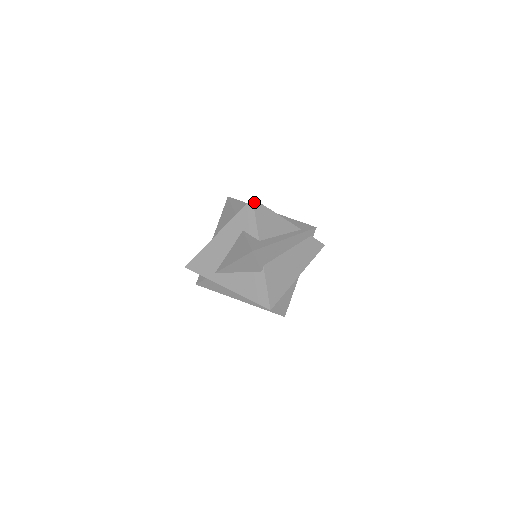
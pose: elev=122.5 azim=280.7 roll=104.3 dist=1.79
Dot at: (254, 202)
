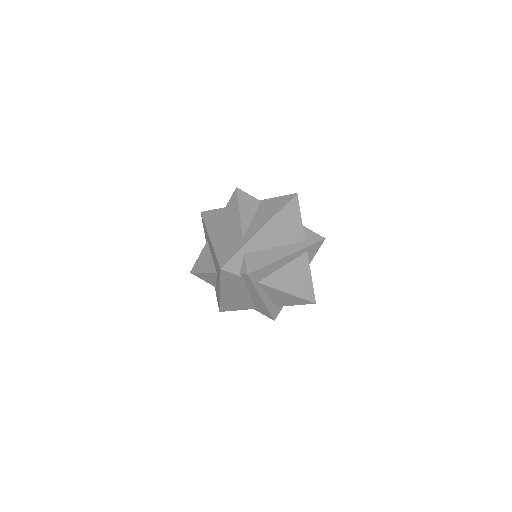
Dot at: (205, 212)
